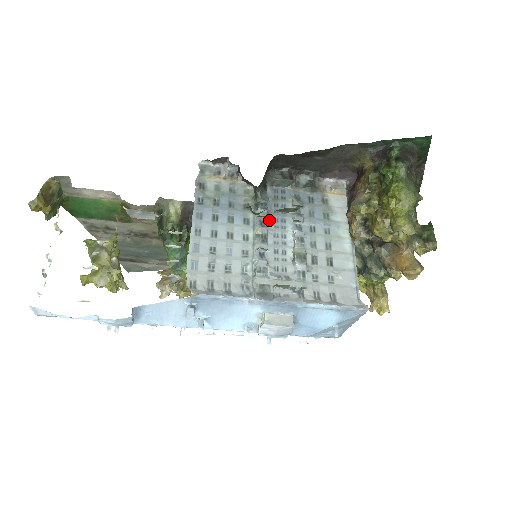
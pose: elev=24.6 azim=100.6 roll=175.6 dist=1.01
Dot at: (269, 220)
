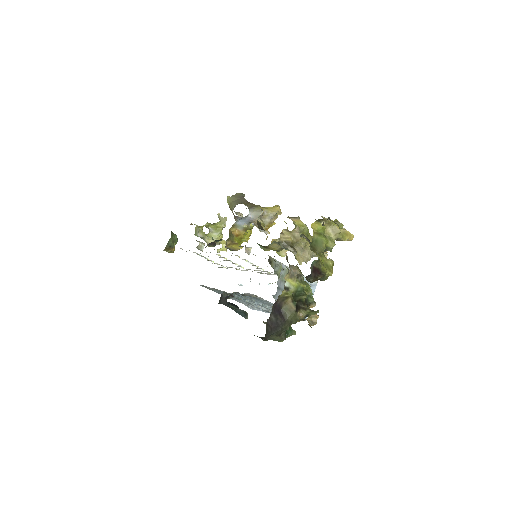
Dot at: (244, 299)
